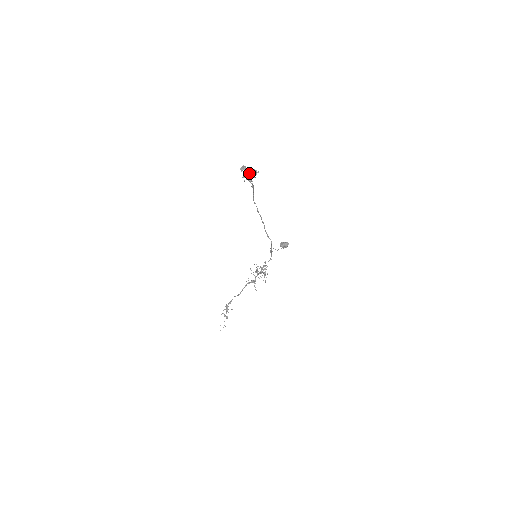
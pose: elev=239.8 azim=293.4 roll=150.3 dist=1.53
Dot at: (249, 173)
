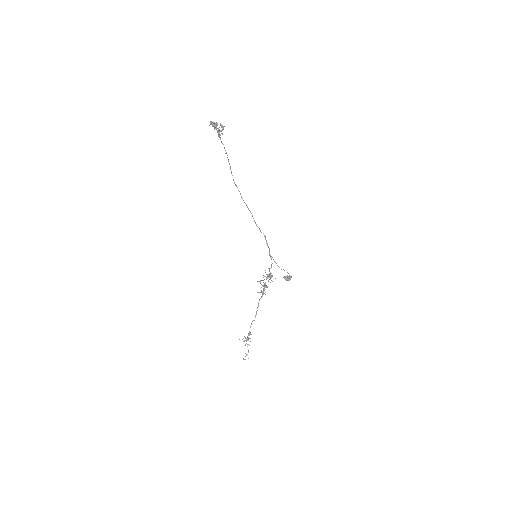
Dot at: (216, 123)
